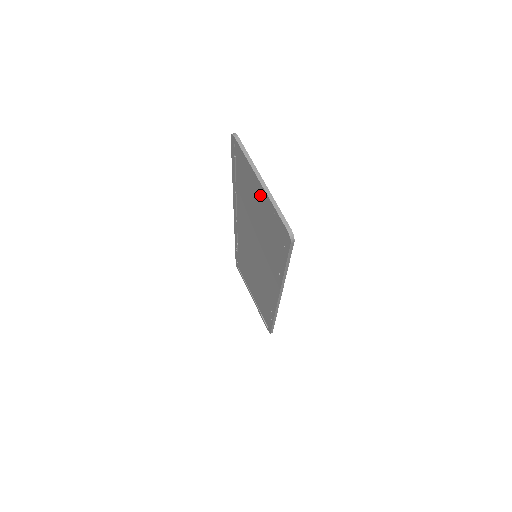
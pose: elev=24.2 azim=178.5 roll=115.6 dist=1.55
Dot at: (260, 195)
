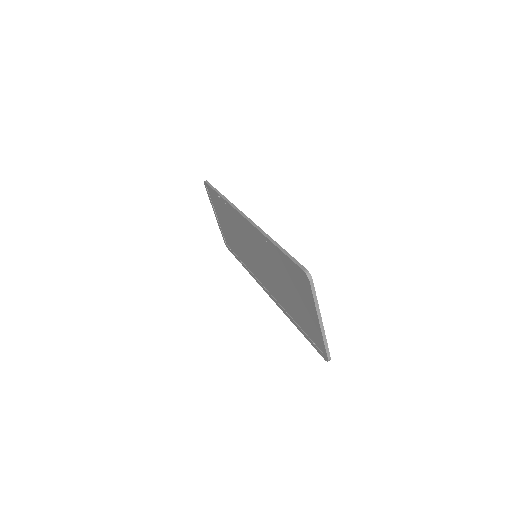
Dot at: (310, 314)
